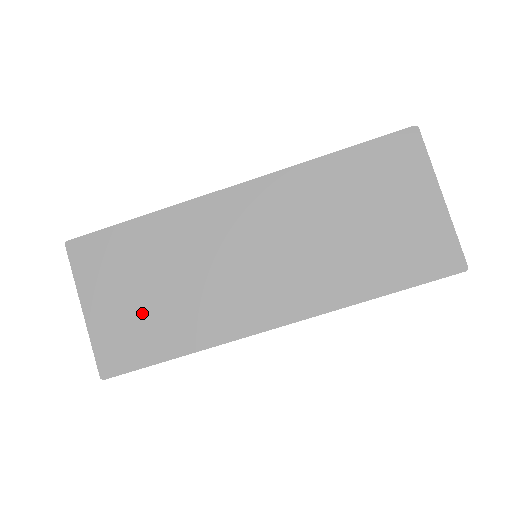
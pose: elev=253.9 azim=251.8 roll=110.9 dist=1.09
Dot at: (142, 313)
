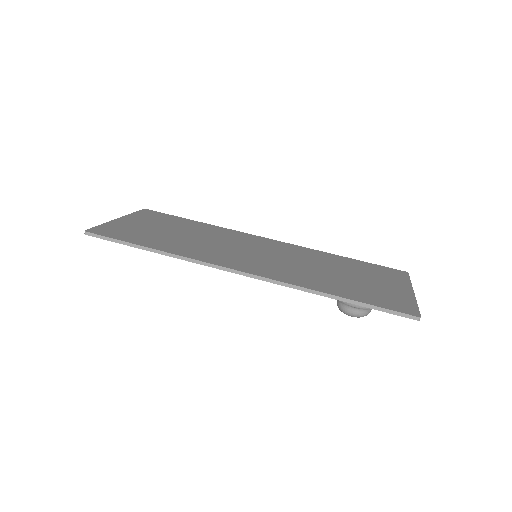
Dot at: (153, 233)
